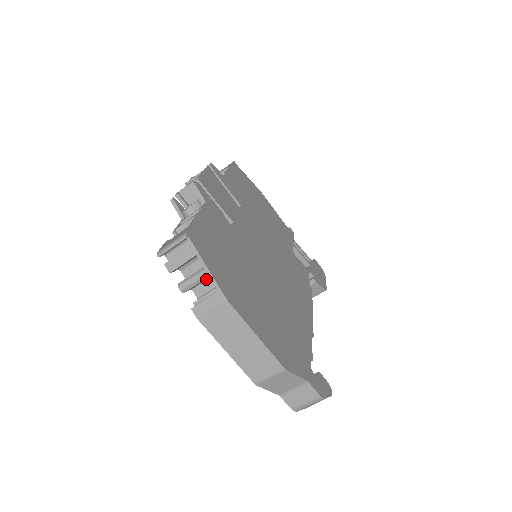
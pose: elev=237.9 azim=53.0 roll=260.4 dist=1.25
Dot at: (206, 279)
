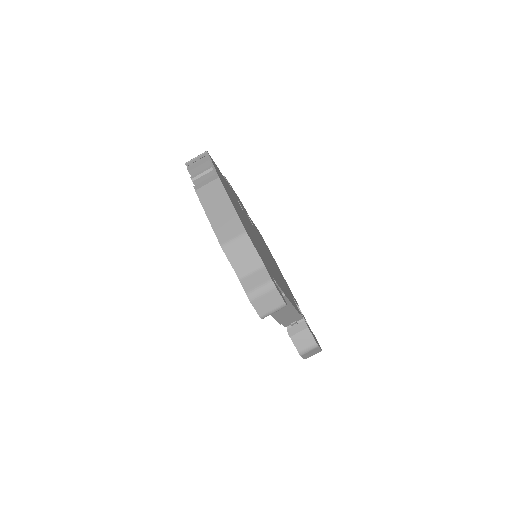
Dot at: occluded
